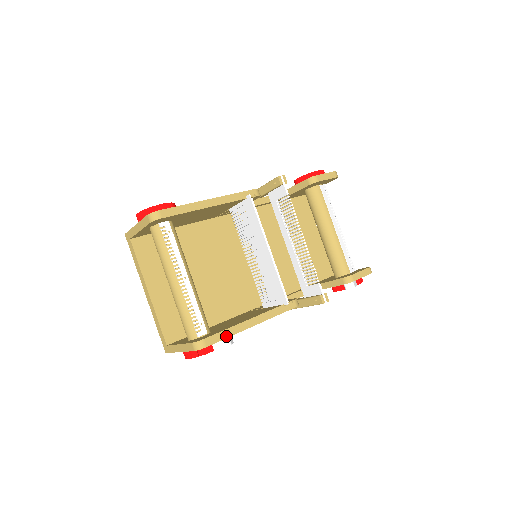
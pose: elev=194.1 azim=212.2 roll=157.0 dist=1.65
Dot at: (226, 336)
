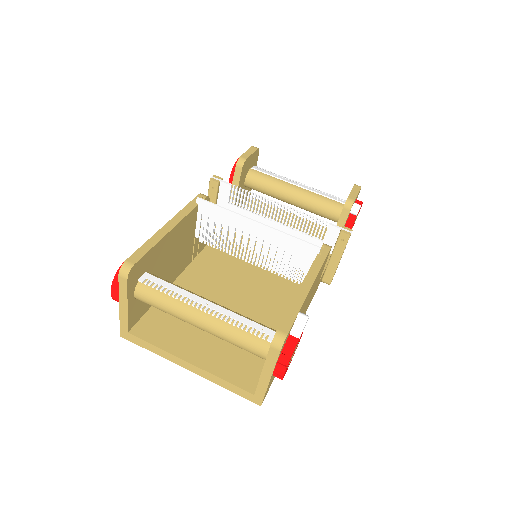
Dot at: (295, 313)
